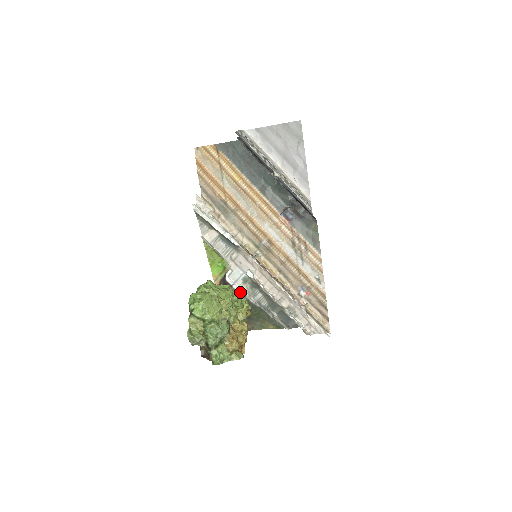
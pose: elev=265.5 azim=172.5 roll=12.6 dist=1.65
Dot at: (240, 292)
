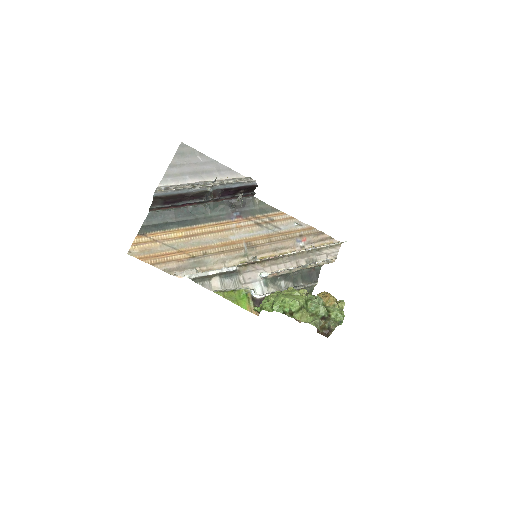
Dot at: (275, 292)
